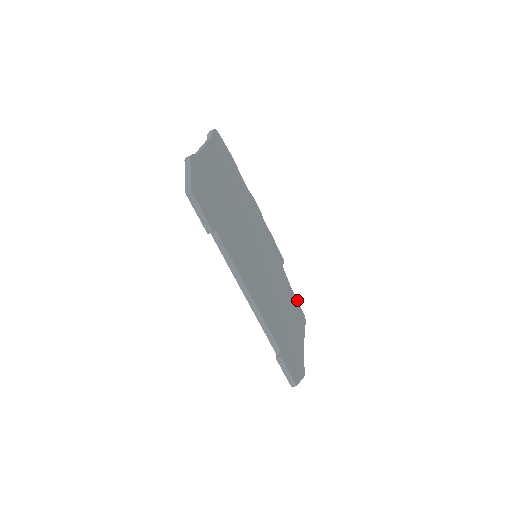
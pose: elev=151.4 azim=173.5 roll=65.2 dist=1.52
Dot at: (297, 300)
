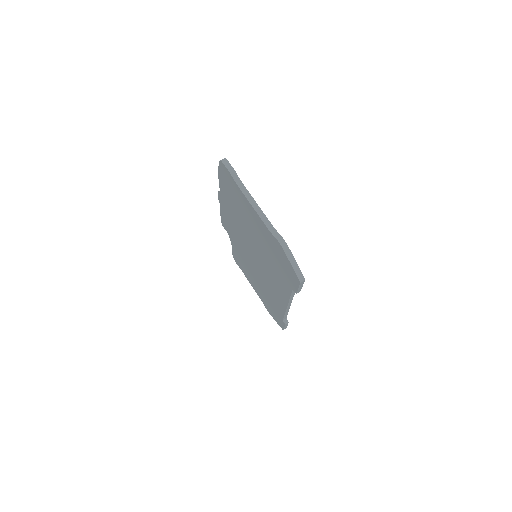
Dot at: occluded
